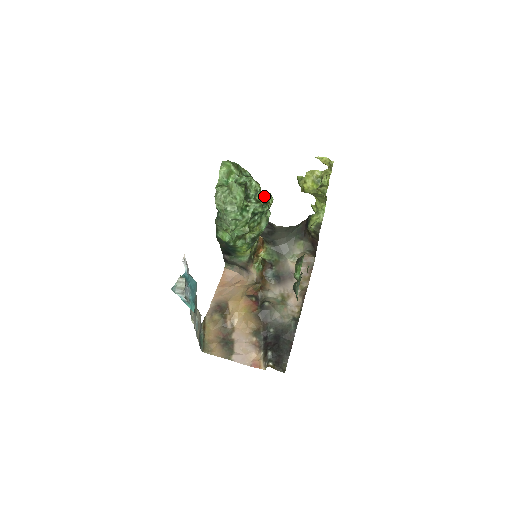
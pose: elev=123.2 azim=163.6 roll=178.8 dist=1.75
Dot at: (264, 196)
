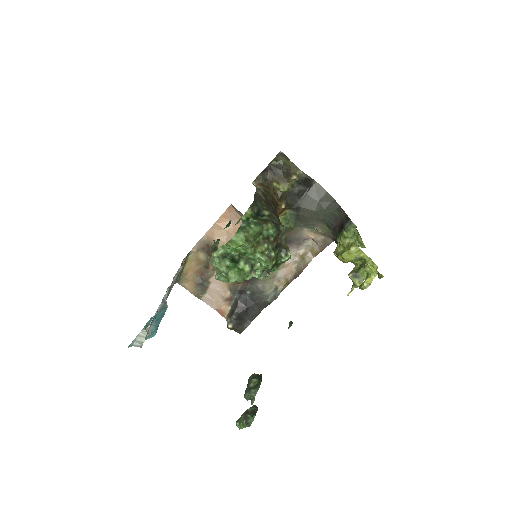
Dot at: (280, 256)
